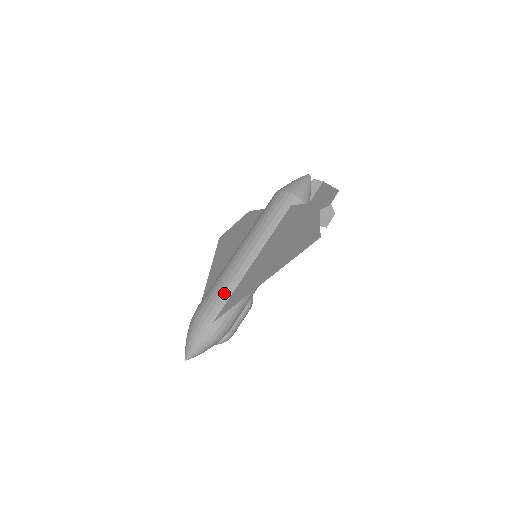
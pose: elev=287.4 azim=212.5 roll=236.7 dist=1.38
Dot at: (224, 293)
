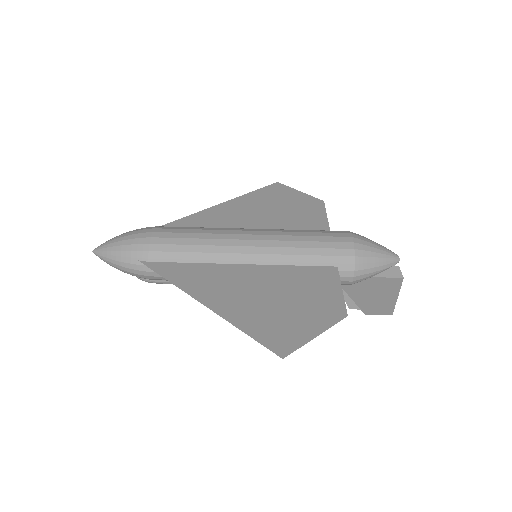
Dot at: (181, 253)
